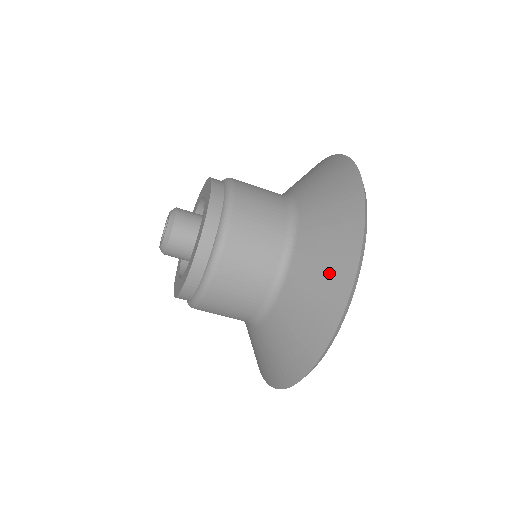
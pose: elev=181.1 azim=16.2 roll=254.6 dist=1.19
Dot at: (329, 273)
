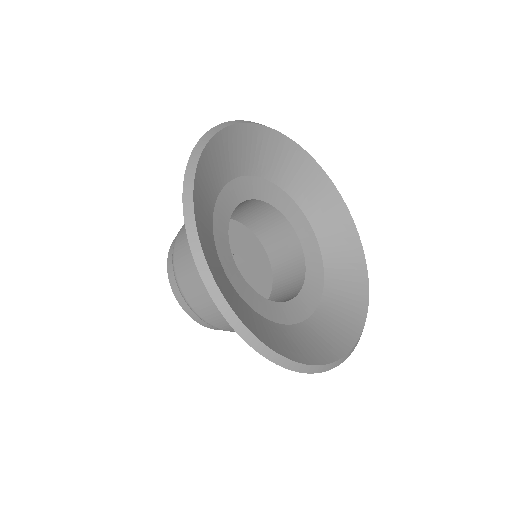
Dot at: occluded
